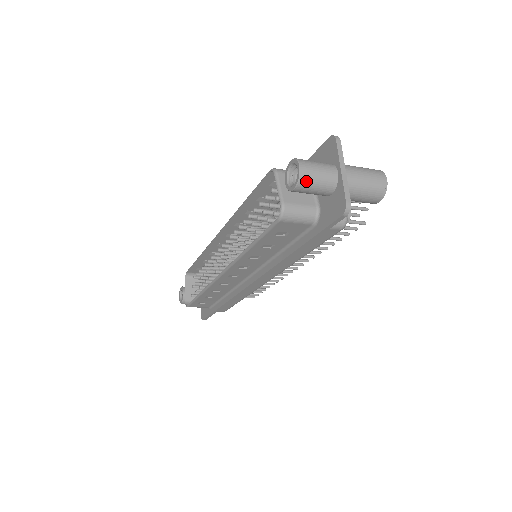
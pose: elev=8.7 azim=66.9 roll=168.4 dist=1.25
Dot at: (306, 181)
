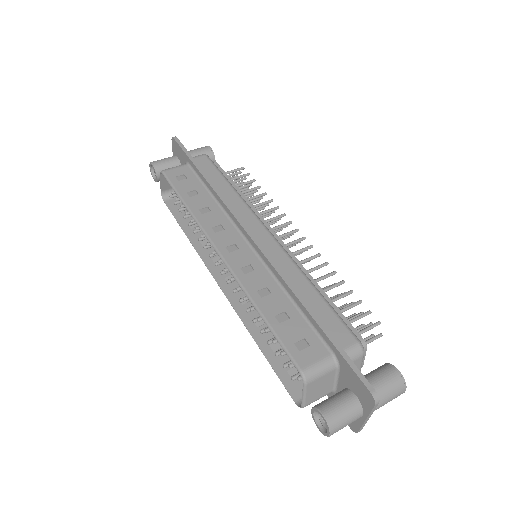
Dot at: occluded
